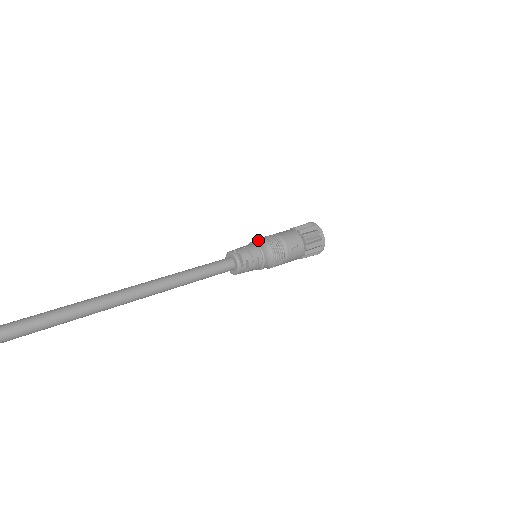
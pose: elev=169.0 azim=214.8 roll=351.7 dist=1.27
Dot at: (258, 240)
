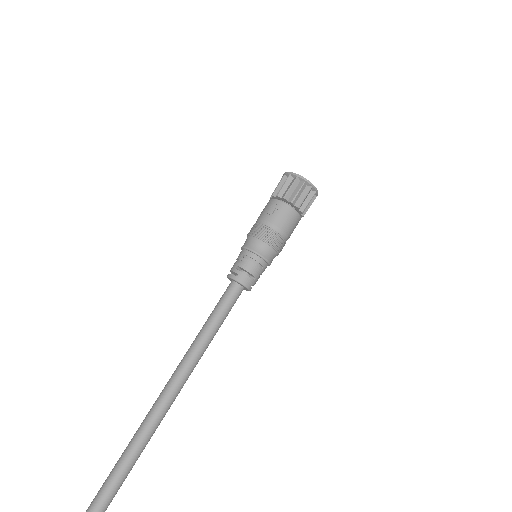
Dot at: occluded
